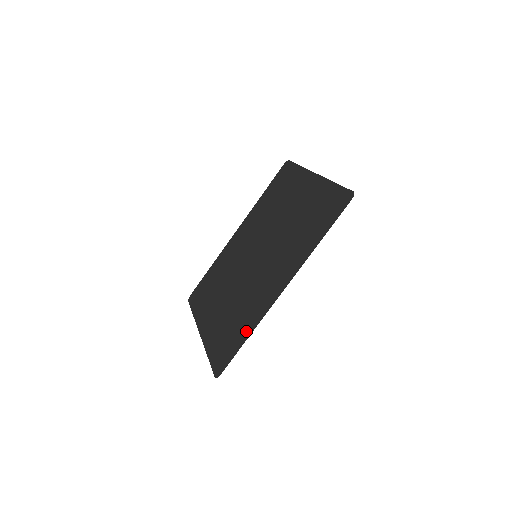
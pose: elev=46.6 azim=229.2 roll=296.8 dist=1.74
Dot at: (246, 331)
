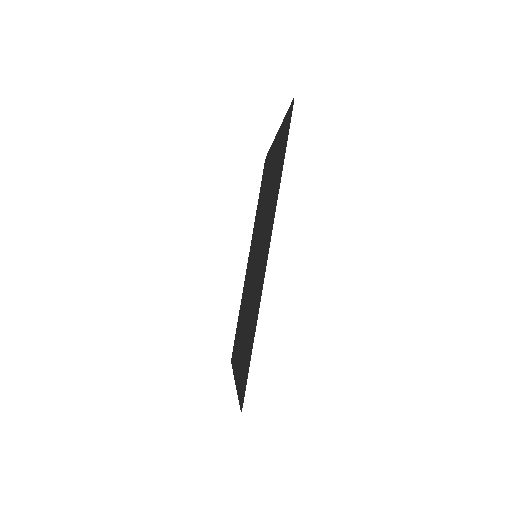
Dot at: (253, 331)
